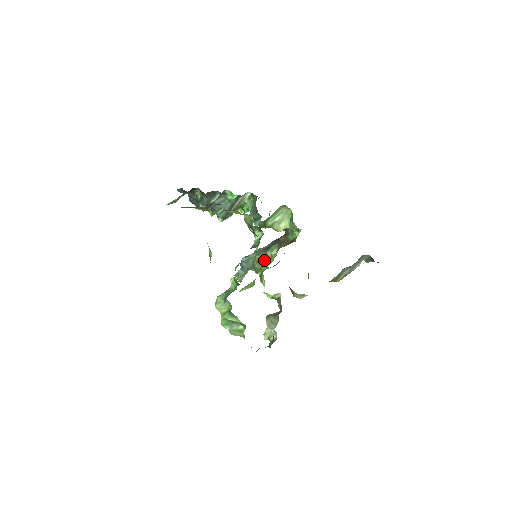
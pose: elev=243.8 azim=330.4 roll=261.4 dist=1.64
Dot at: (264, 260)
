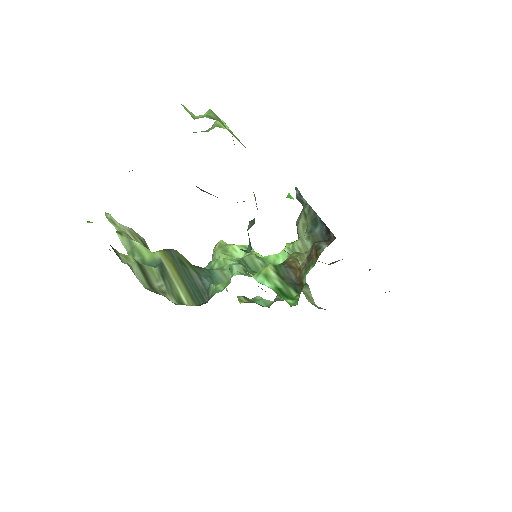
Dot at: (298, 235)
